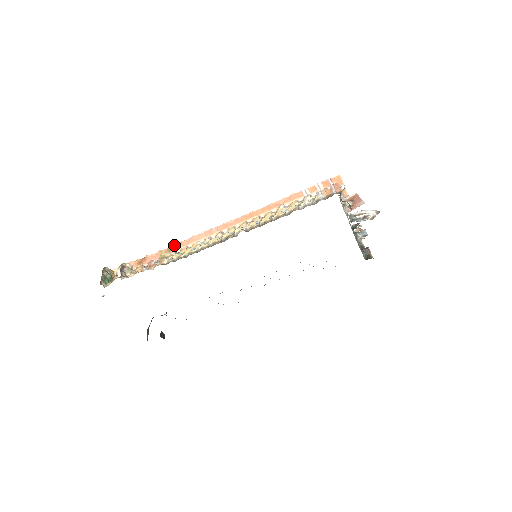
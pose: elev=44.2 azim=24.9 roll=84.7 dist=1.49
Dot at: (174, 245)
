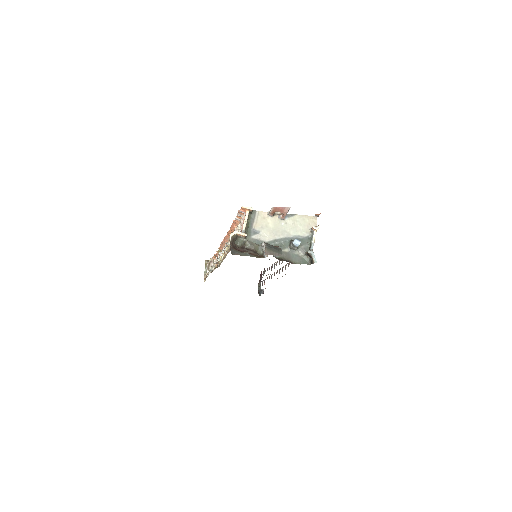
Dot at: occluded
